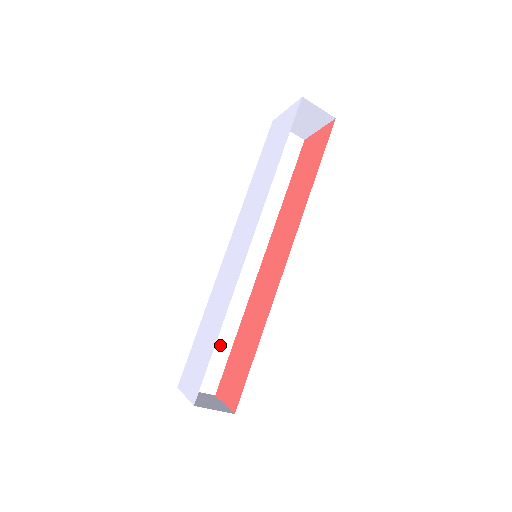
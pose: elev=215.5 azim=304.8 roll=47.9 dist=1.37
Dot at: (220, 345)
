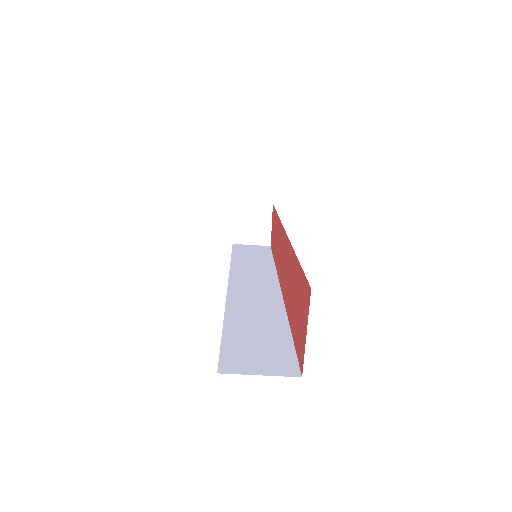
Dot at: (269, 334)
